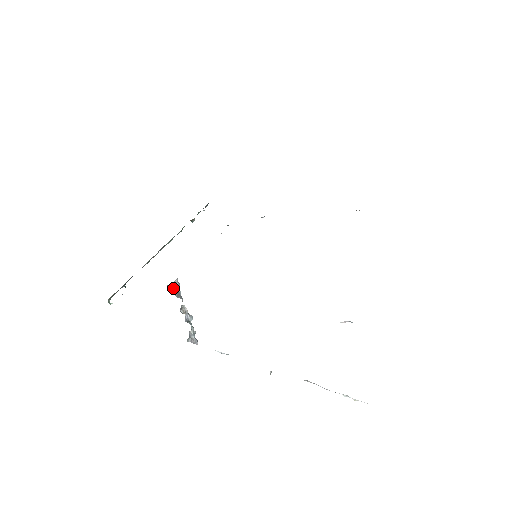
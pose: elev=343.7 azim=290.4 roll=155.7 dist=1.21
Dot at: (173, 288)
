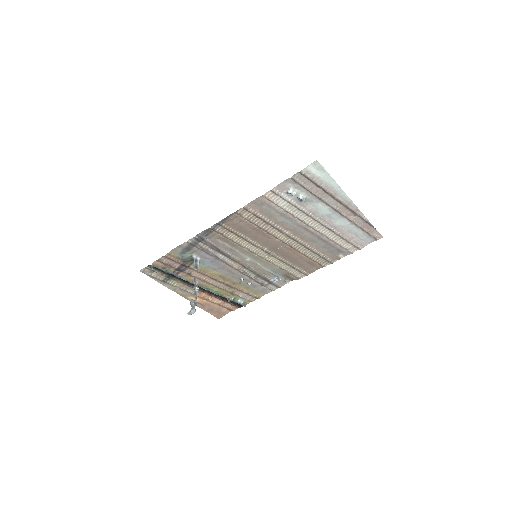
Dot at: (194, 260)
